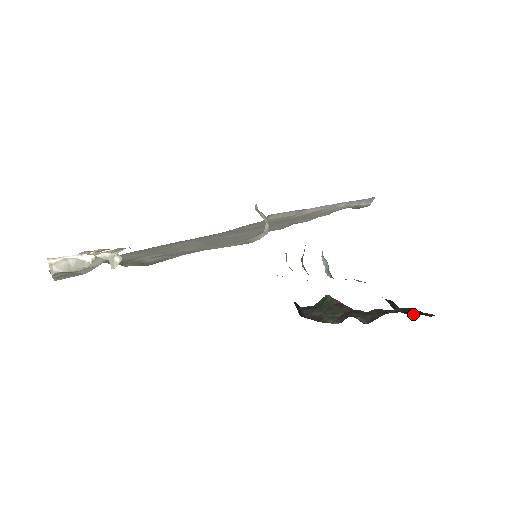
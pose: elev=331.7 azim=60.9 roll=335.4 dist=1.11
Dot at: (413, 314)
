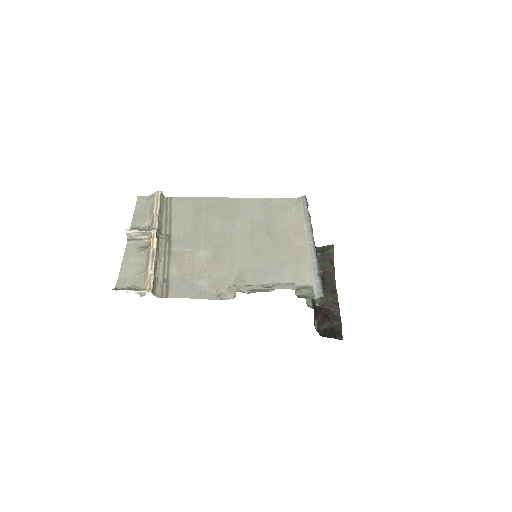
Dot at: (328, 334)
